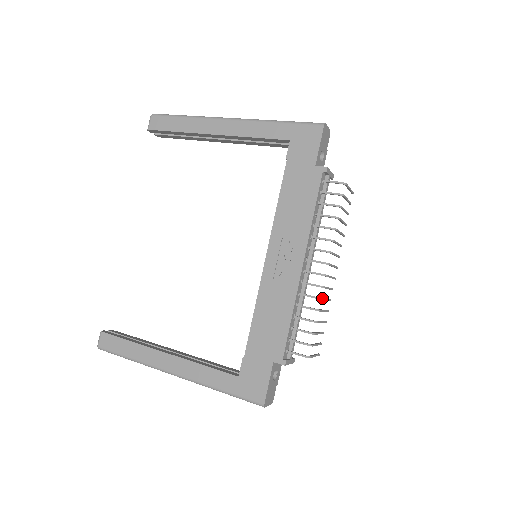
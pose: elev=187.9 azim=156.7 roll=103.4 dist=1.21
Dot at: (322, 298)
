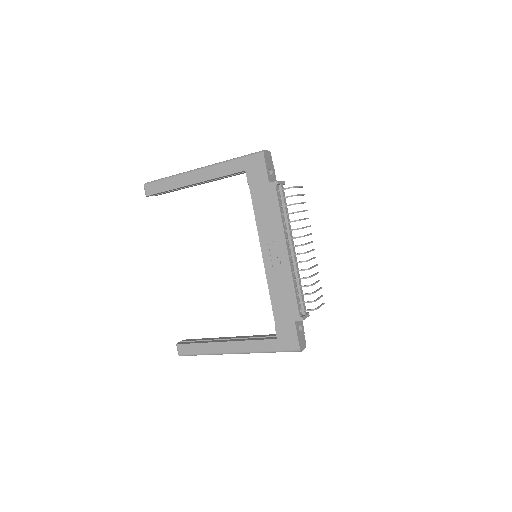
Dot at: (309, 268)
